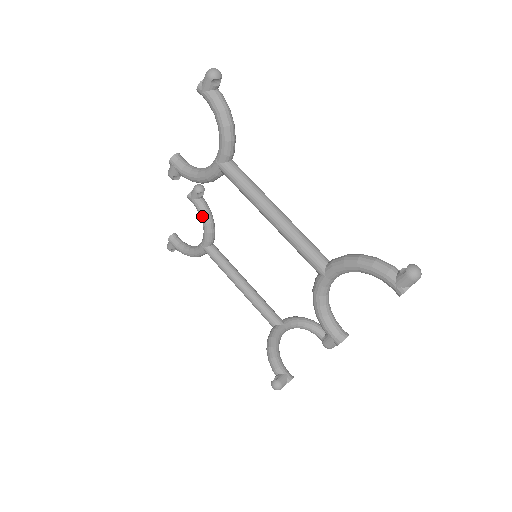
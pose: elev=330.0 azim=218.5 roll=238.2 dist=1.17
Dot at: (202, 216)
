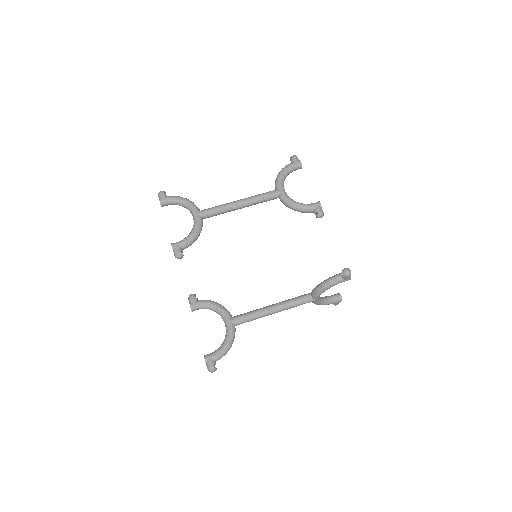
Dot at: (210, 303)
